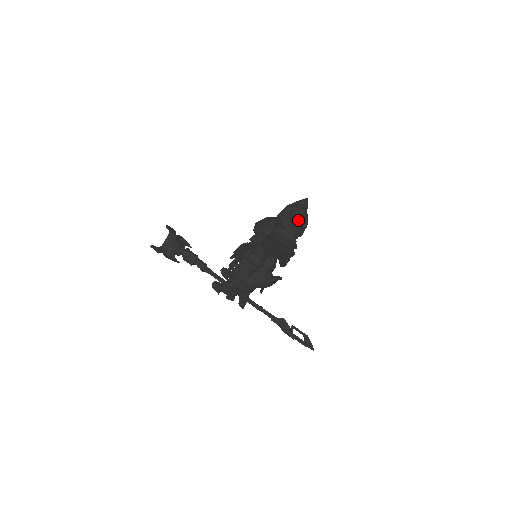
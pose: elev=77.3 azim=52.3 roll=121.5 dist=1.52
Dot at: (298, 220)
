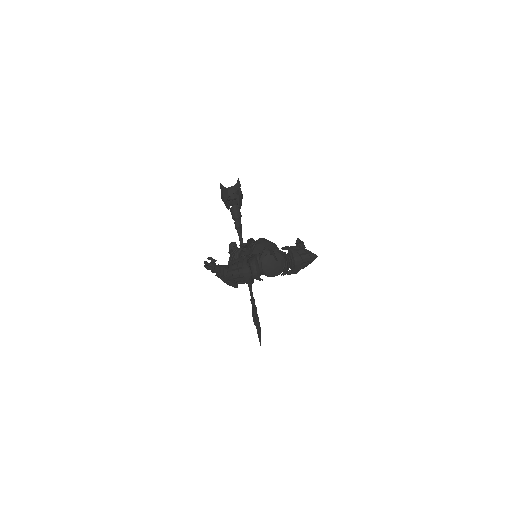
Dot at: (277, 265)
